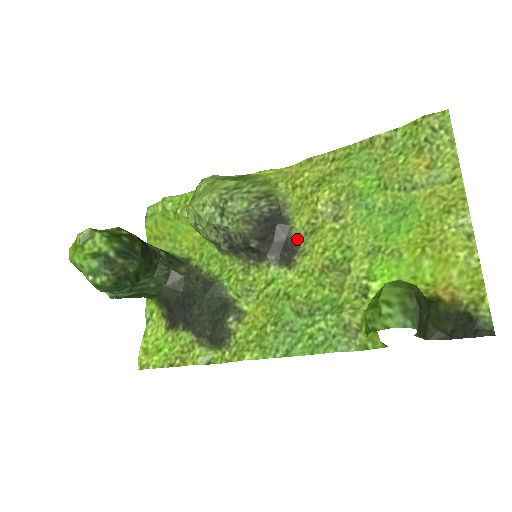
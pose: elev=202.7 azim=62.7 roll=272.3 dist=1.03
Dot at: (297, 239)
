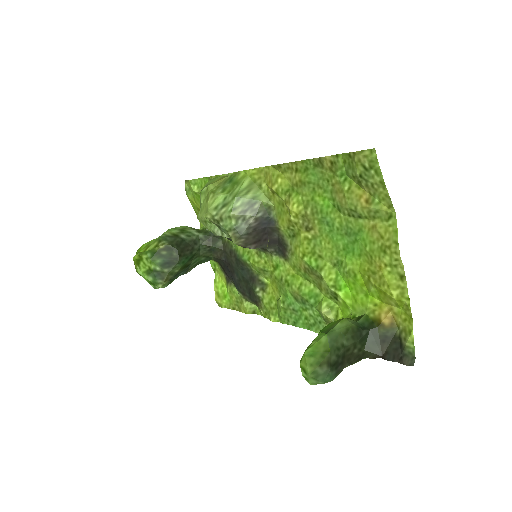
Dot at: (285, 239)
